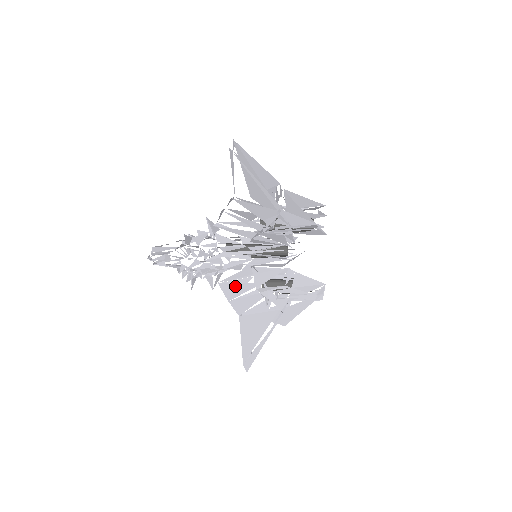
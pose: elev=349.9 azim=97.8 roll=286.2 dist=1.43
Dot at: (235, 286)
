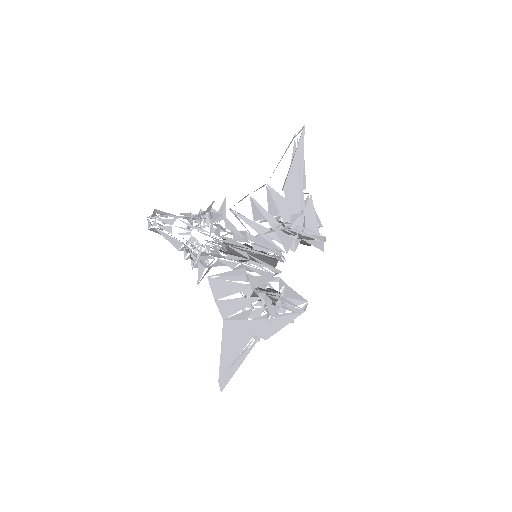
Dot at: (226, 284)
